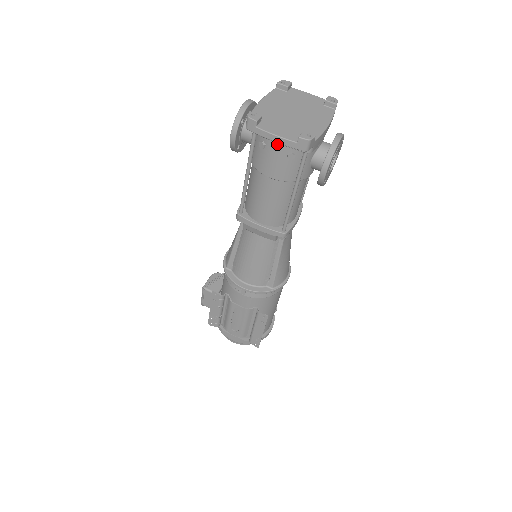
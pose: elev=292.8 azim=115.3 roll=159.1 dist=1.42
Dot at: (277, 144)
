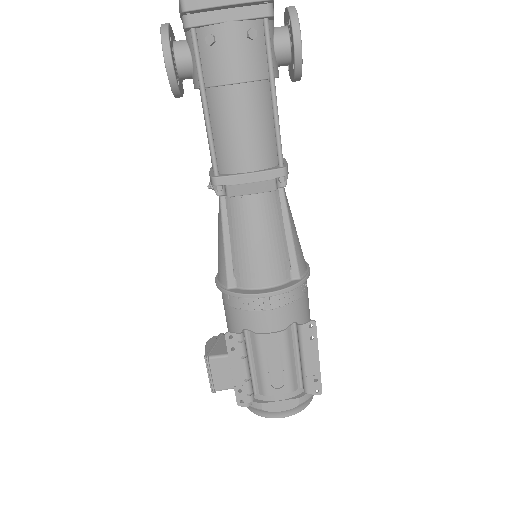
Dot at: (229, 23)
